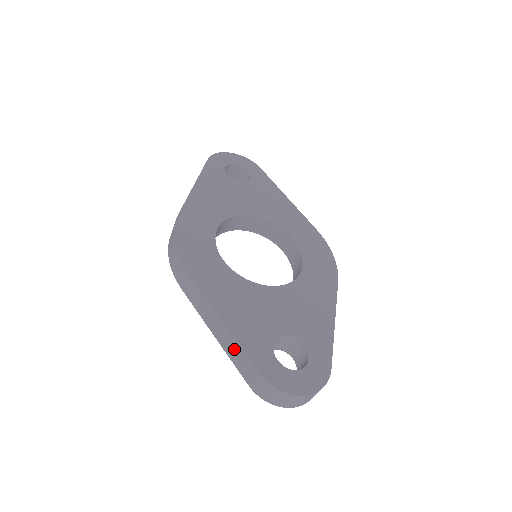
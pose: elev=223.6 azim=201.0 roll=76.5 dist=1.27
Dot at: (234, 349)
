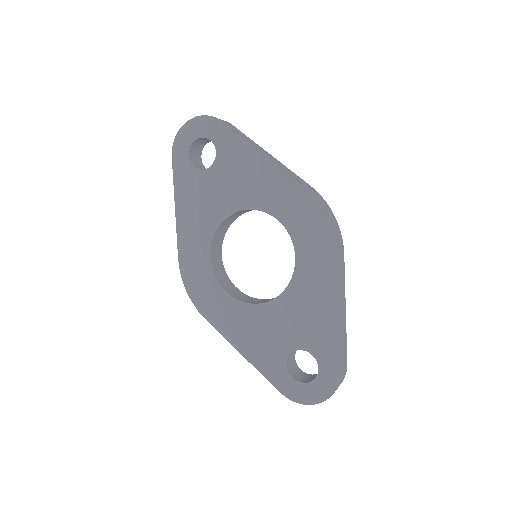
Dot at: occluded
